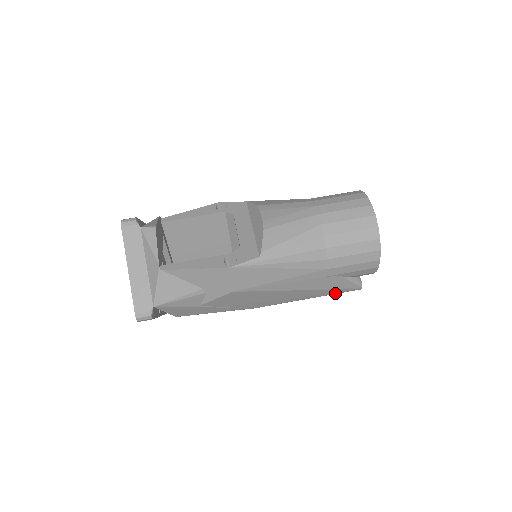
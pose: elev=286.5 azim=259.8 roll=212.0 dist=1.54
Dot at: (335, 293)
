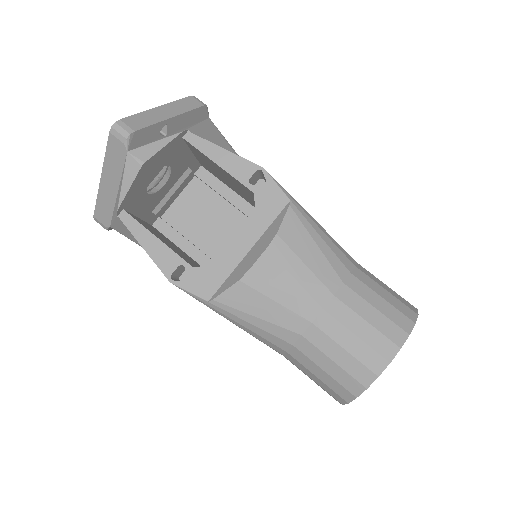
Dot at: occluded
